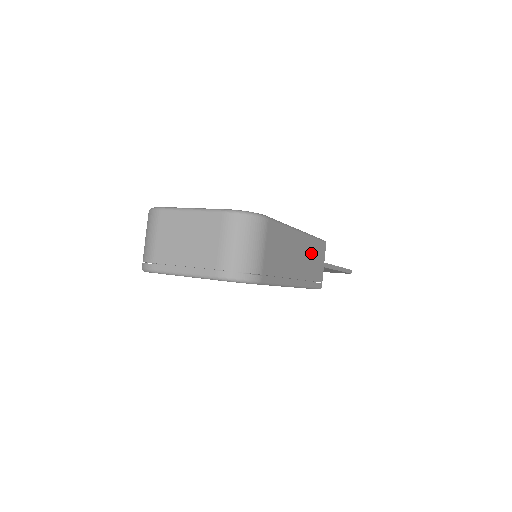
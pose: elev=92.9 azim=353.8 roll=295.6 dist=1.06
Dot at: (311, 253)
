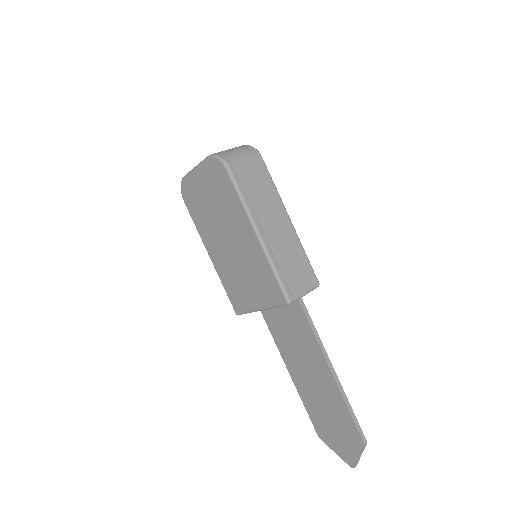
Dot at: (293, 252)
